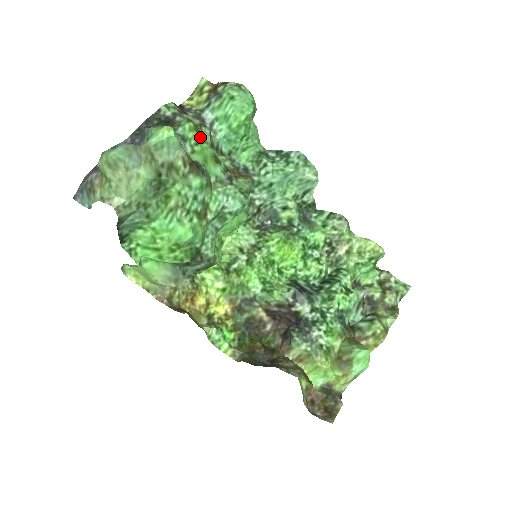
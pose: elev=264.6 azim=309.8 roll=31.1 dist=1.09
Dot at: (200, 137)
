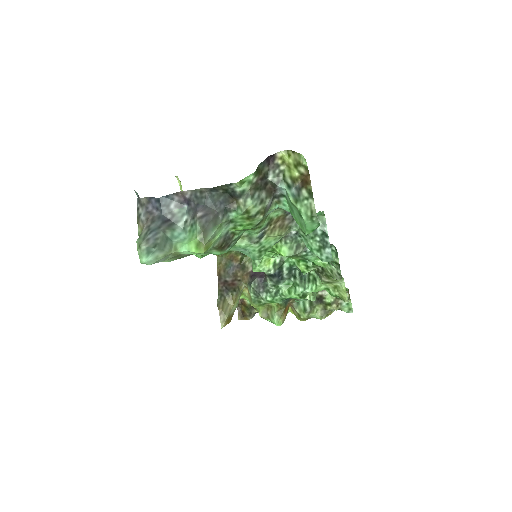
Dot at: (248, 222)
